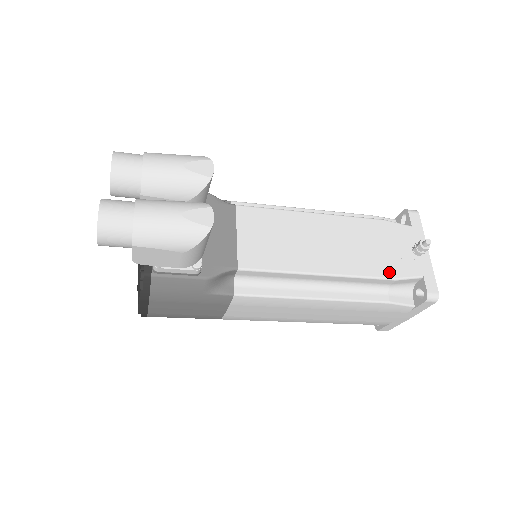
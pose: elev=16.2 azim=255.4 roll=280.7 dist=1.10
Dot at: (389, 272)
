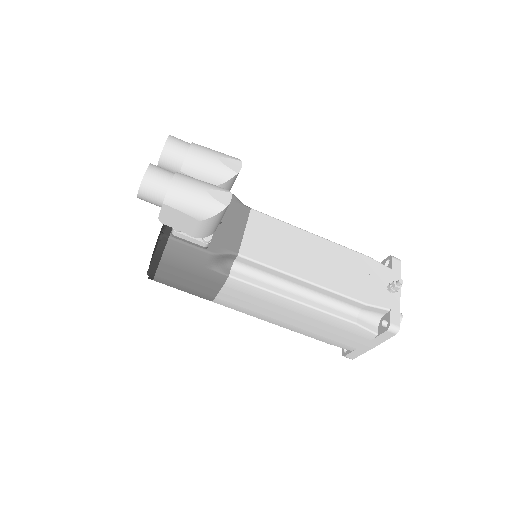
Dot at: (362, 297)
